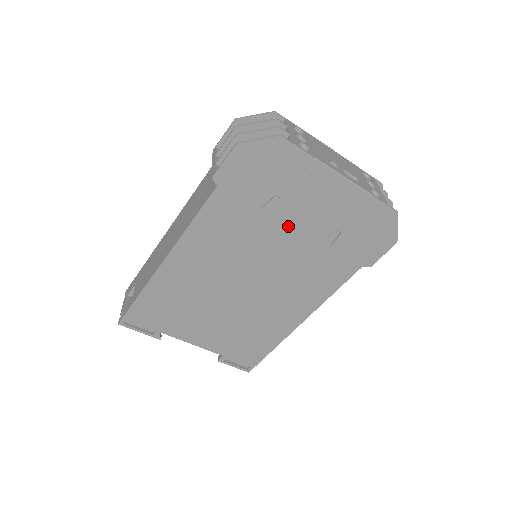
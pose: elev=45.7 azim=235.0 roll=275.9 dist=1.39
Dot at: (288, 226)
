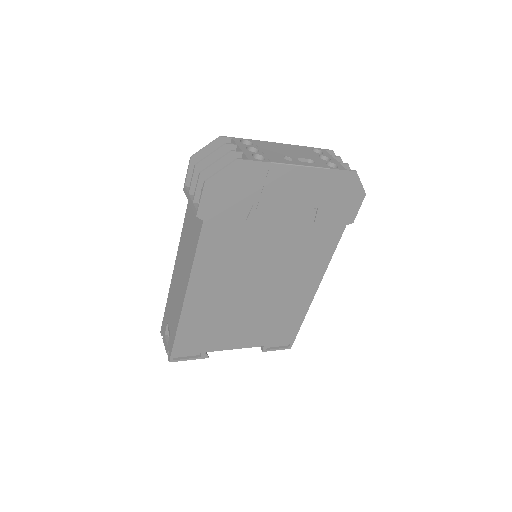
Dot at: (273, 223)
